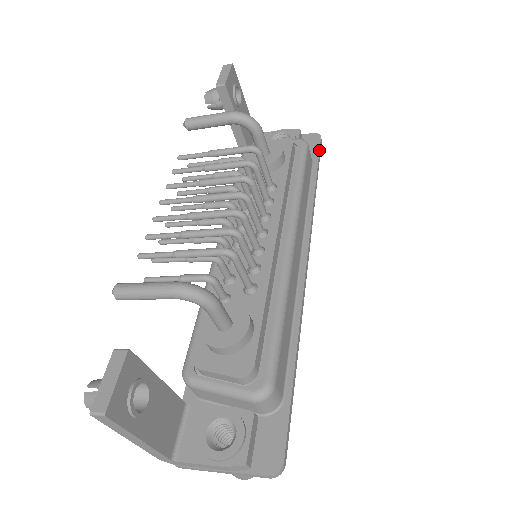
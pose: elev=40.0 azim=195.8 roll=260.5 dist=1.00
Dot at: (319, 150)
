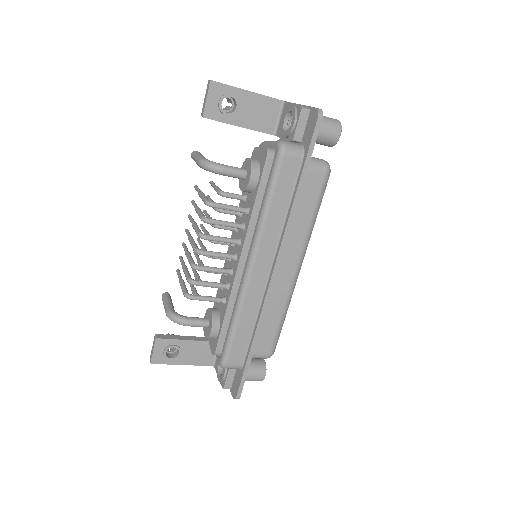
Dot at: (310, 141)
